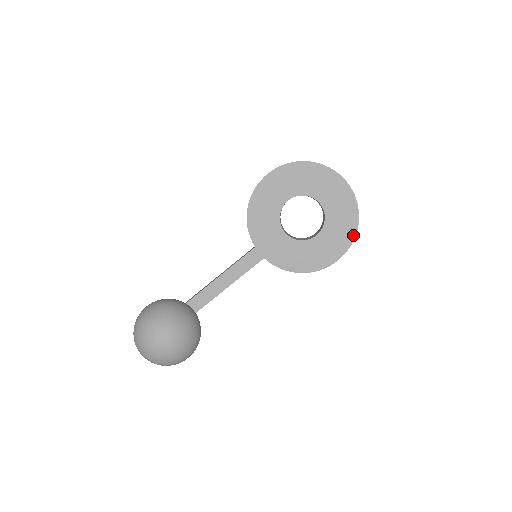
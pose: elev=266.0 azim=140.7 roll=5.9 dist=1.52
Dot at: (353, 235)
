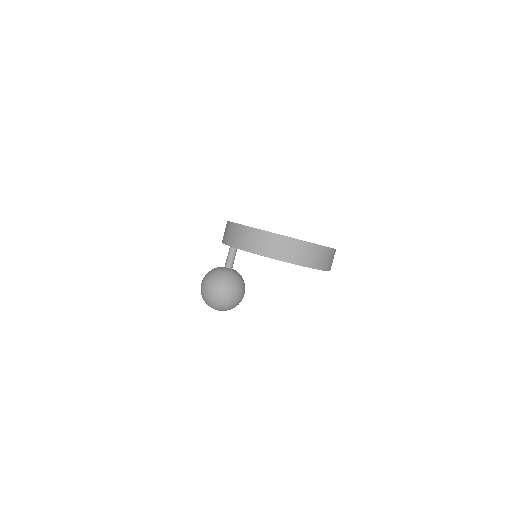
Dot at: occluded
